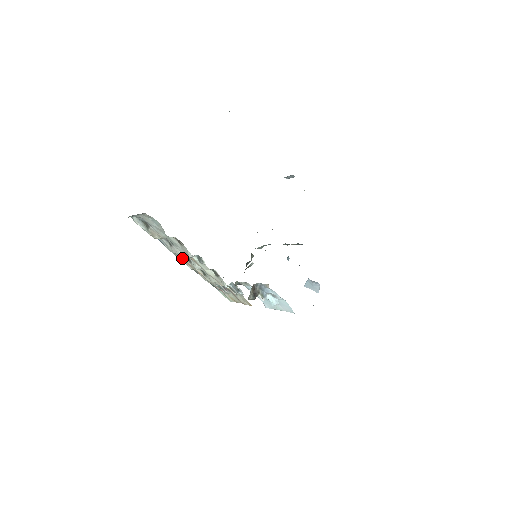
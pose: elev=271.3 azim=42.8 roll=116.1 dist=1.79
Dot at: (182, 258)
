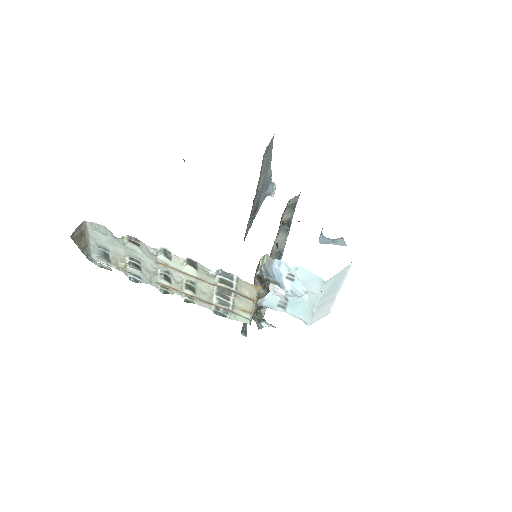
Dot at: (162, 284)
